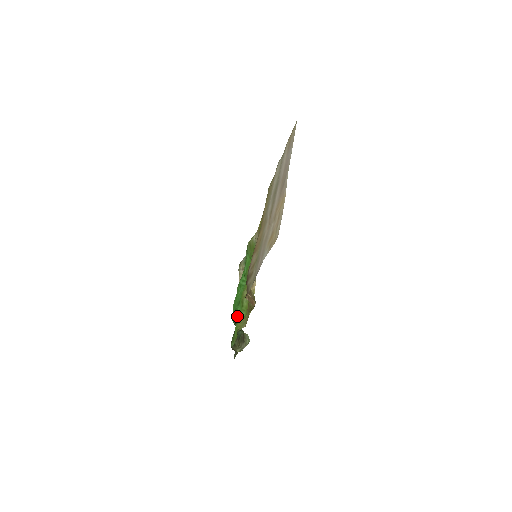
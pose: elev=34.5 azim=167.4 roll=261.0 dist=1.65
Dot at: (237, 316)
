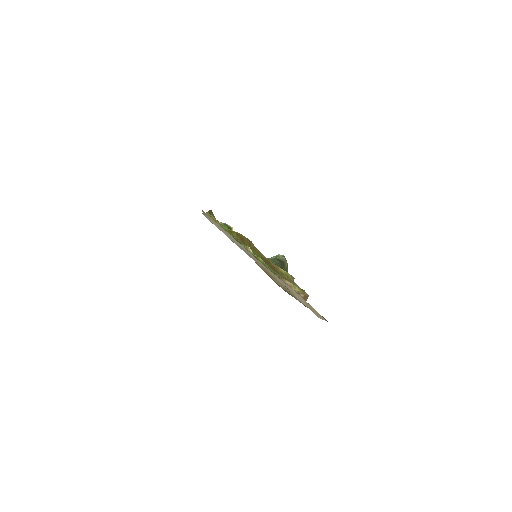
Dot at: occluded
